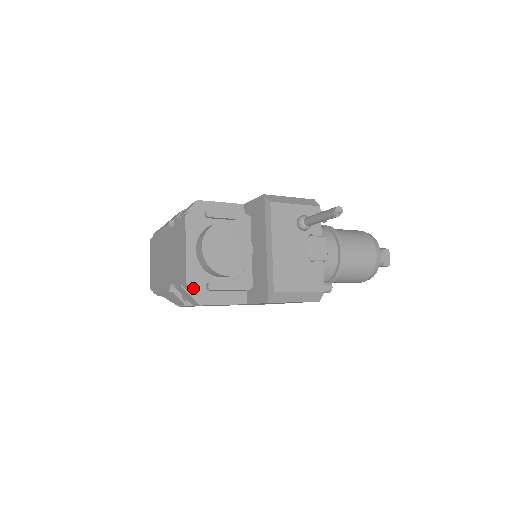
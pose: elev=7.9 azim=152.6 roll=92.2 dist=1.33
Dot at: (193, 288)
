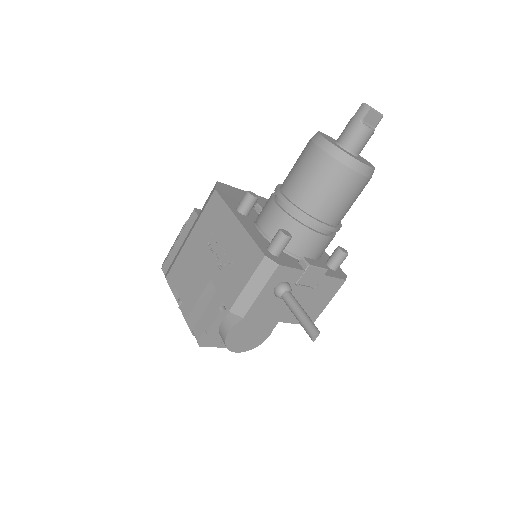
Dot at: occluded
